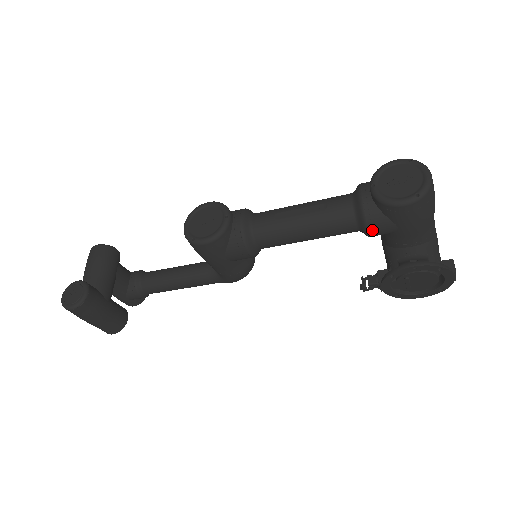
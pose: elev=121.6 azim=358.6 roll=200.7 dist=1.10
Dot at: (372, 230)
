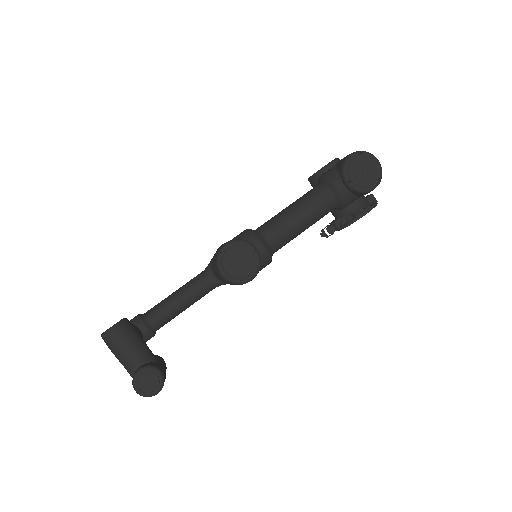
Dot at: occluded
